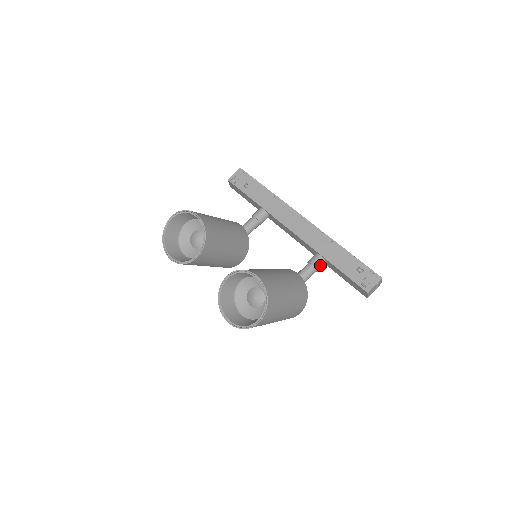
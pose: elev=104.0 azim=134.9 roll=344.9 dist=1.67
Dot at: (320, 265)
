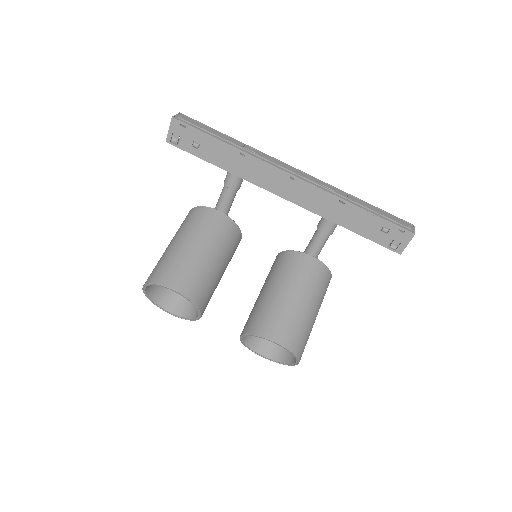
Dot at: (333, 230)
